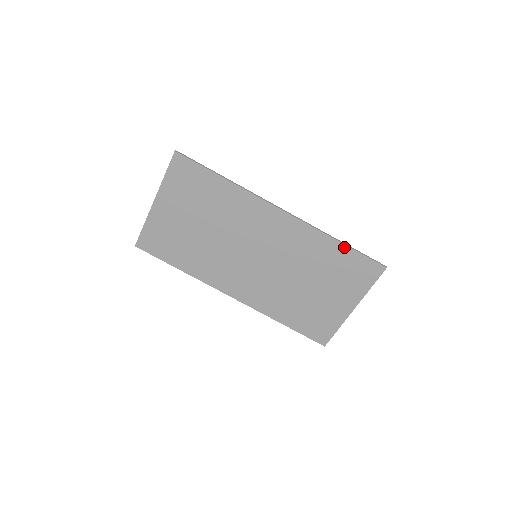
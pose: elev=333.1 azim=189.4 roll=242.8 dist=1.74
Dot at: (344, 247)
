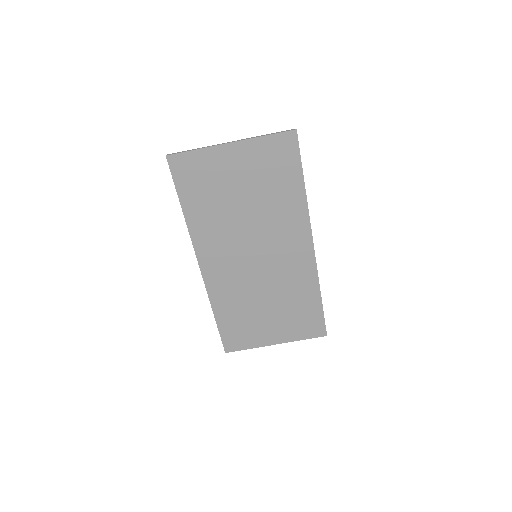
Dot at: (320, 303)
